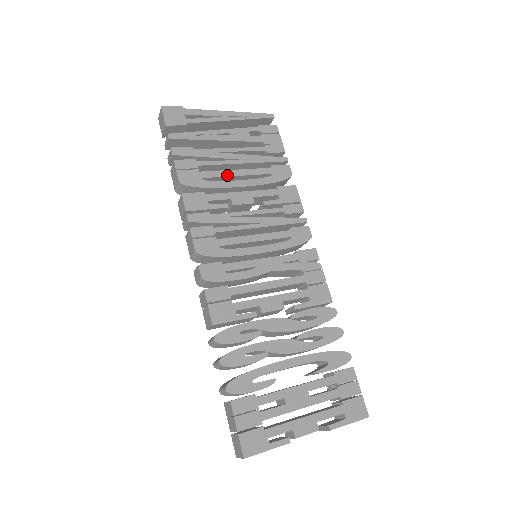
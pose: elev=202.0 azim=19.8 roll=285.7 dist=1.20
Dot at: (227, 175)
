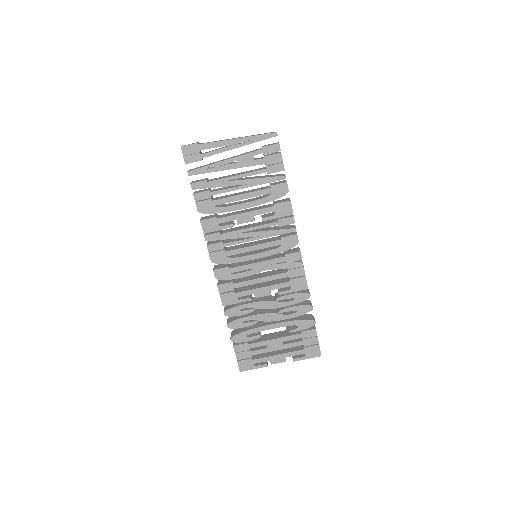
Dot at: (234, 200)
